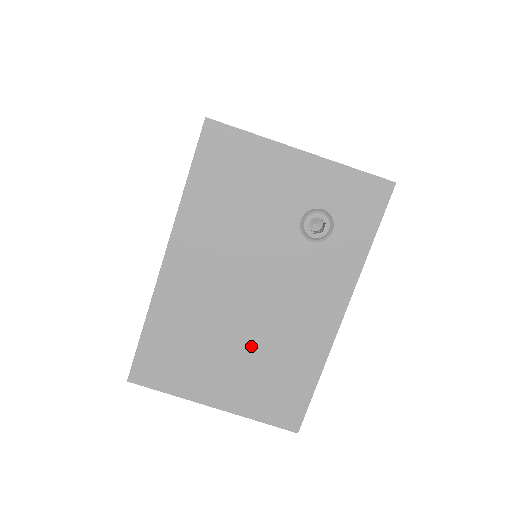
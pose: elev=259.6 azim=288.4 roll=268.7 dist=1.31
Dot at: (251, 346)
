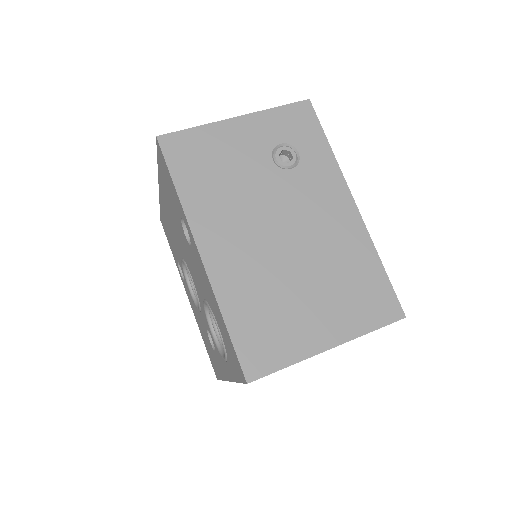
Dot at: (315, 274)
